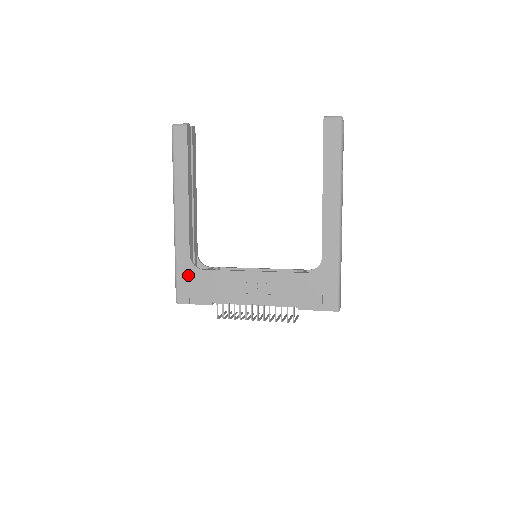
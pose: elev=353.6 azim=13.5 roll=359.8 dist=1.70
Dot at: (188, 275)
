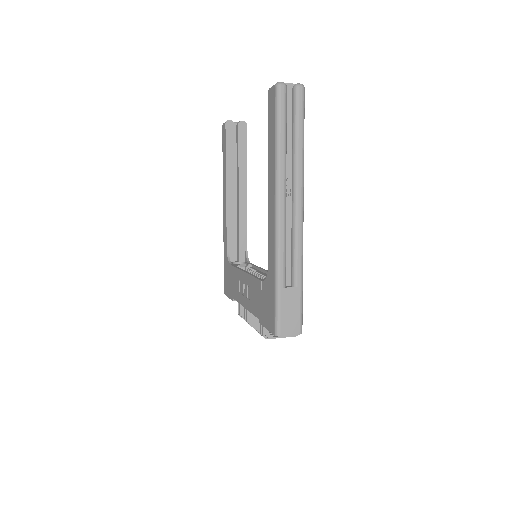
Dot at: (226, 268)
